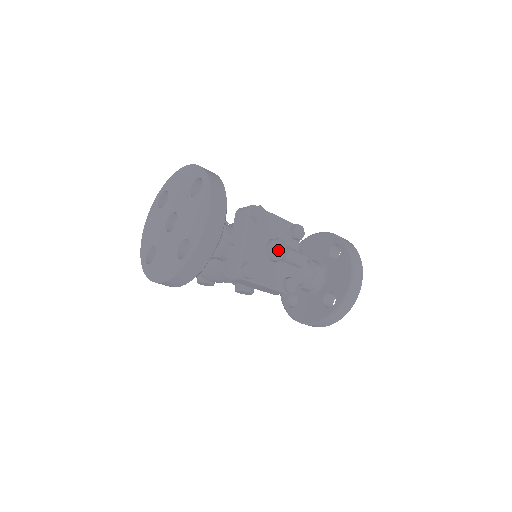
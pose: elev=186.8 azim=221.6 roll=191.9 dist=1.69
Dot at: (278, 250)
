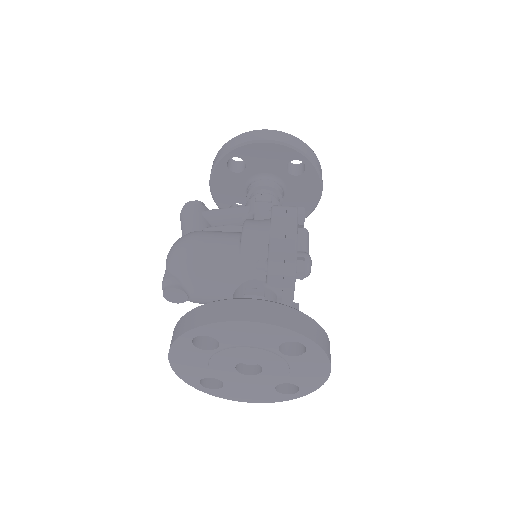
Dot at: (310, 272)
